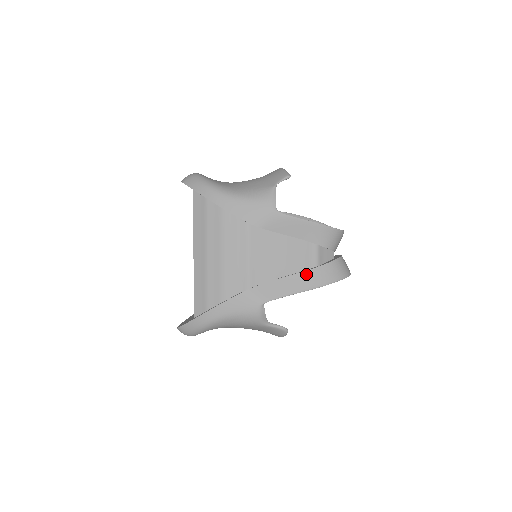
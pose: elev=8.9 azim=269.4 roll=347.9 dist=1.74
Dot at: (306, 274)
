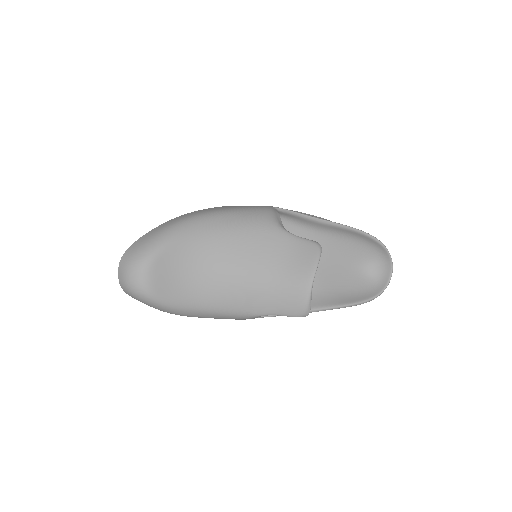
Dot at: occluded
